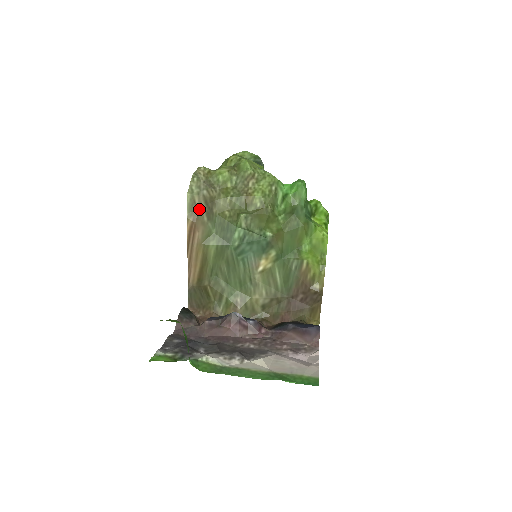
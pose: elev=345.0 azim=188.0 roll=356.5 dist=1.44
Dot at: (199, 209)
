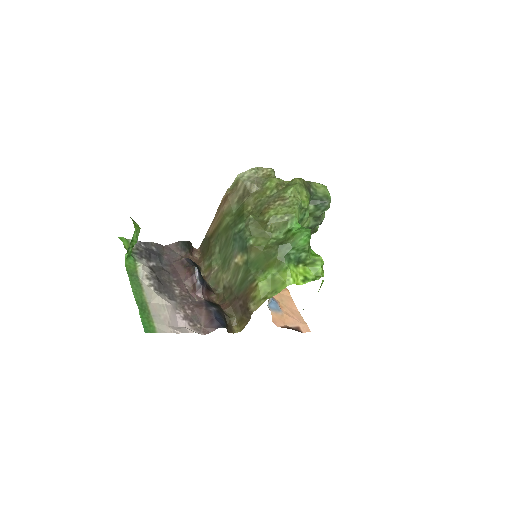
Dot at: (237, 191)
